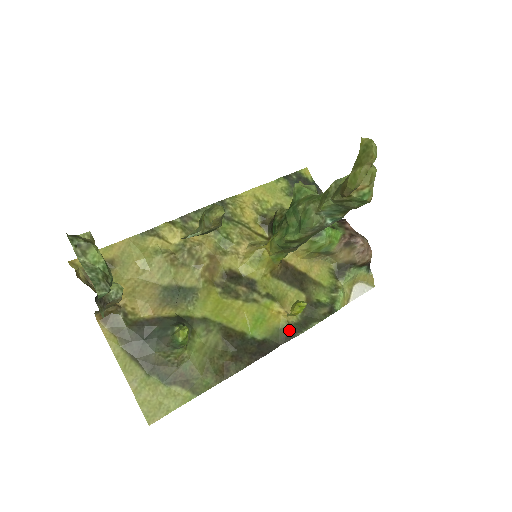
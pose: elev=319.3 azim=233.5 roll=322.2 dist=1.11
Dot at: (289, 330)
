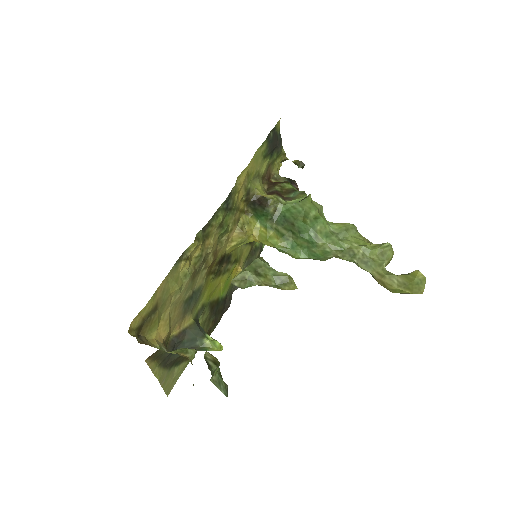
Dot at: occluded
